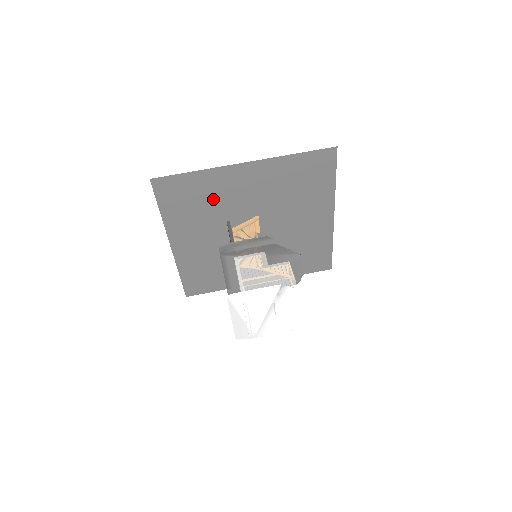
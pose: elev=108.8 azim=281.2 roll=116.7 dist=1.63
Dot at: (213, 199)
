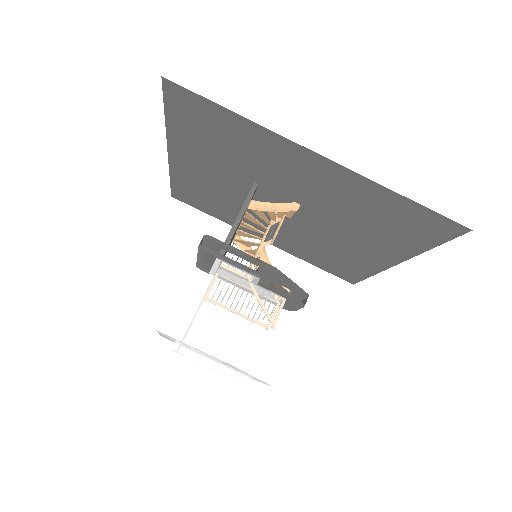
Dot at: (248, 154)
